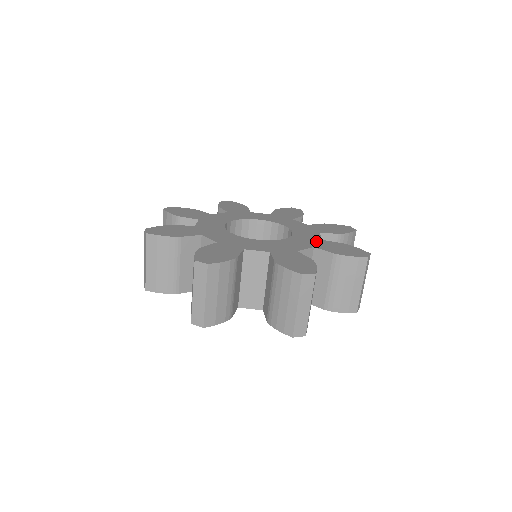
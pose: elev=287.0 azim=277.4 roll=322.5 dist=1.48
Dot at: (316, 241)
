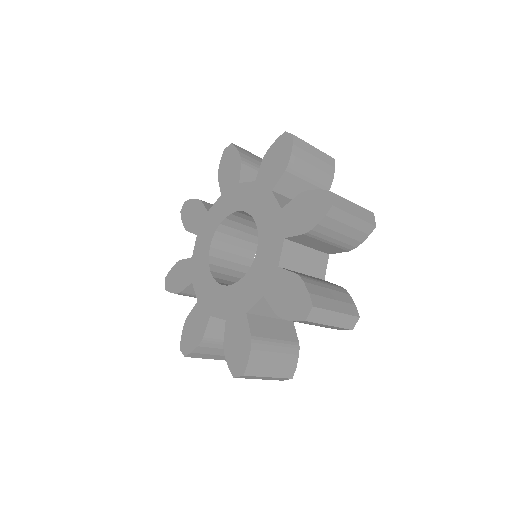
Dot at: (279, 220)
